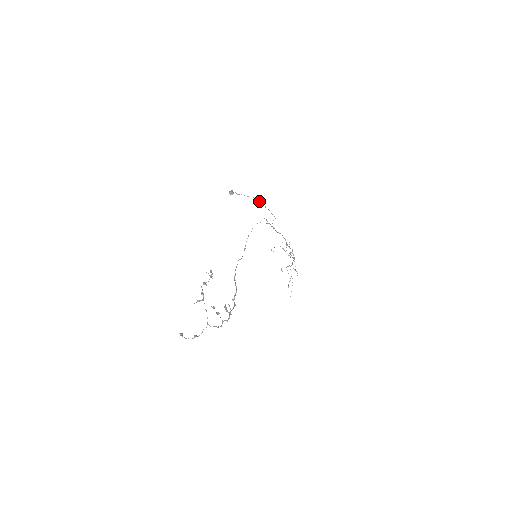
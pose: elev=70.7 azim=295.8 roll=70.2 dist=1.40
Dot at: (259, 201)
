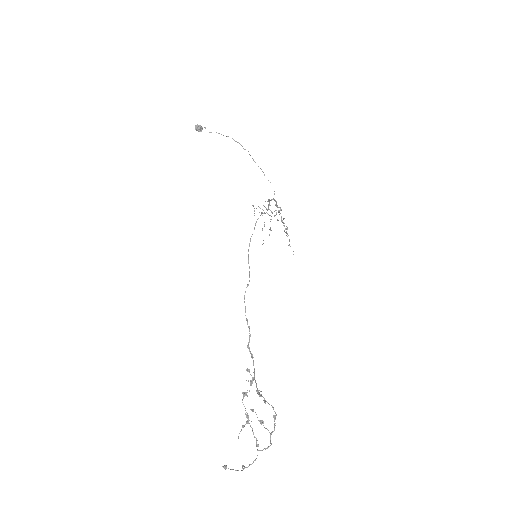
Dot at: occluded
